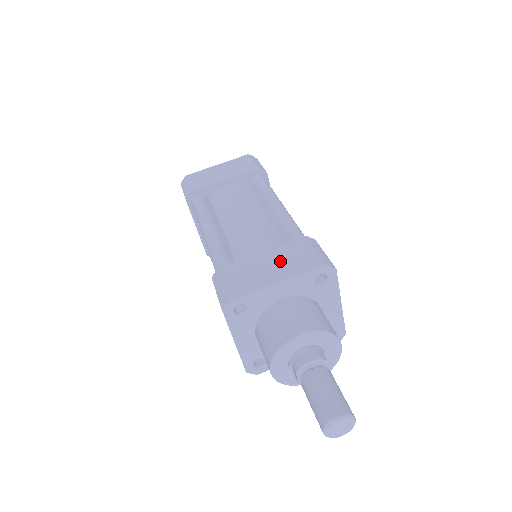
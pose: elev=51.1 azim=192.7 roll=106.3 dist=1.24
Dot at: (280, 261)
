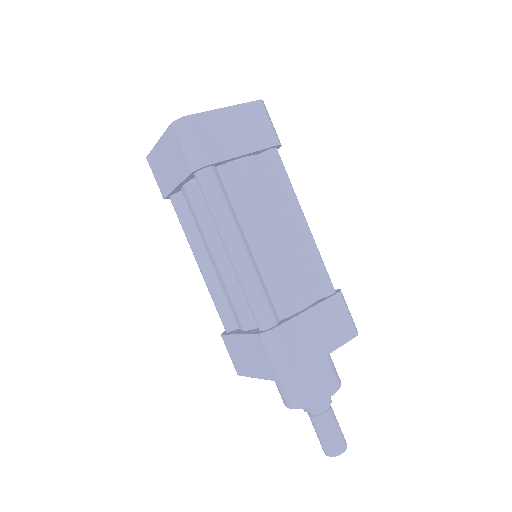
Dot at: (325, 327)
